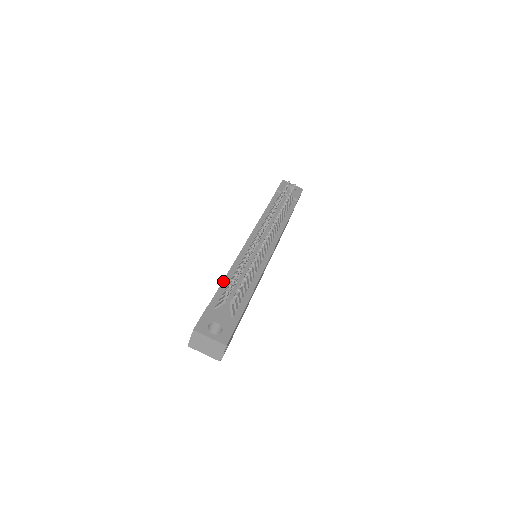
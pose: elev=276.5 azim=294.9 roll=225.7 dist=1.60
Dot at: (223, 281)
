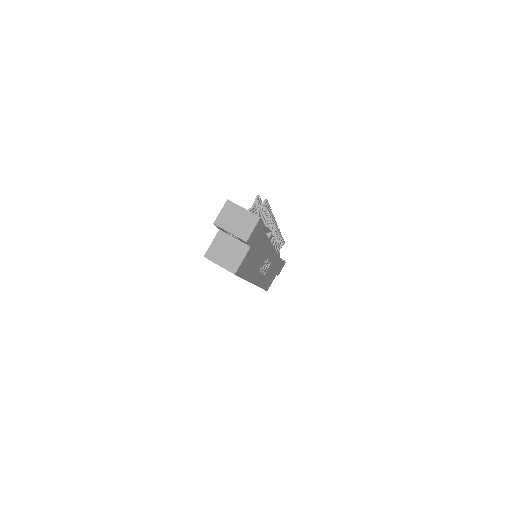
Dot at: occluded
